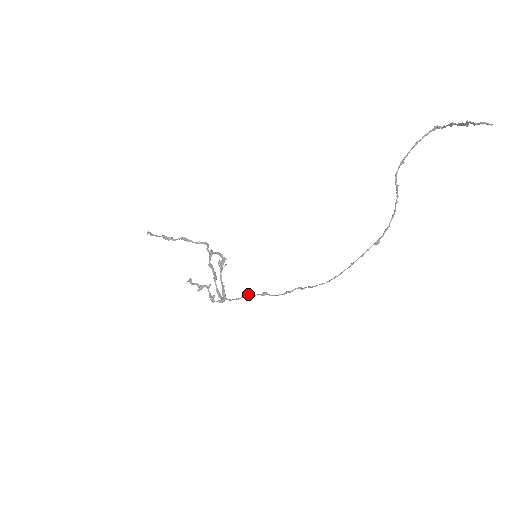
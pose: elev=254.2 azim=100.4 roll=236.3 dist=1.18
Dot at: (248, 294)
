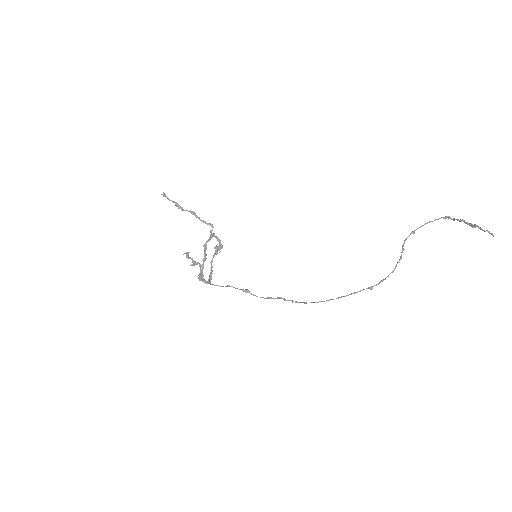
Dot at: occluded
